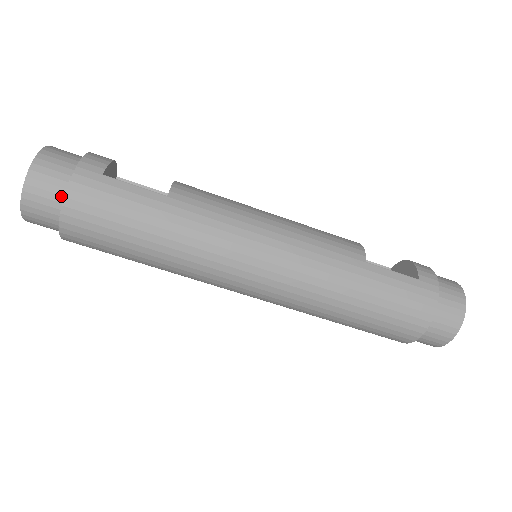
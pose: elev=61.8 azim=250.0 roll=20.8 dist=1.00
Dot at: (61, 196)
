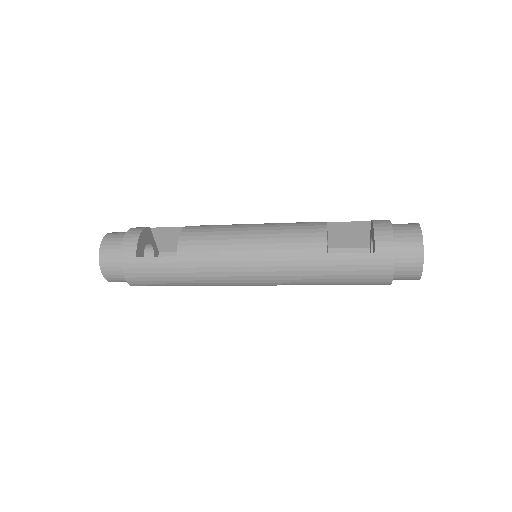
Dot at: (123, 275)
